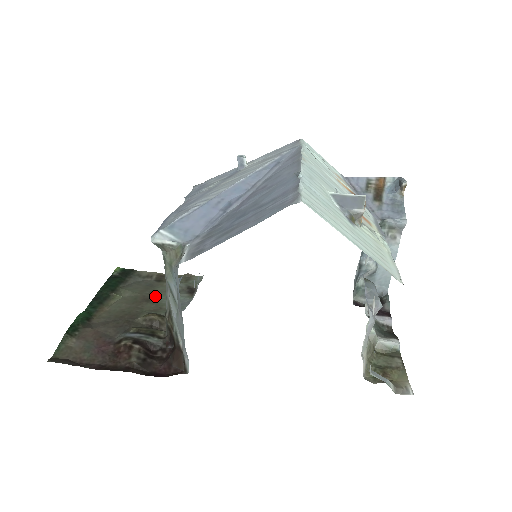
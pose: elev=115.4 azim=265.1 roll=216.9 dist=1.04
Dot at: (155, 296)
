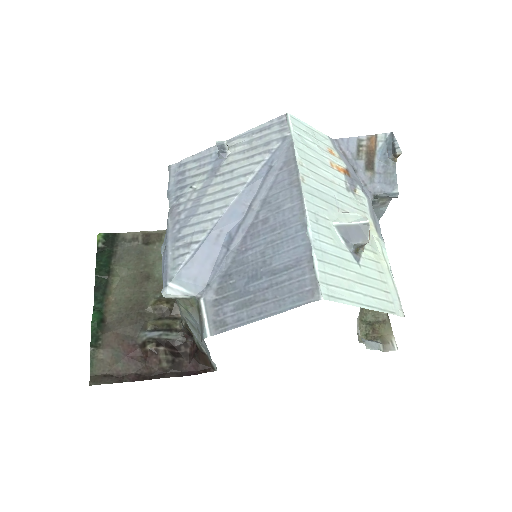
Dot at: (151, 269)
